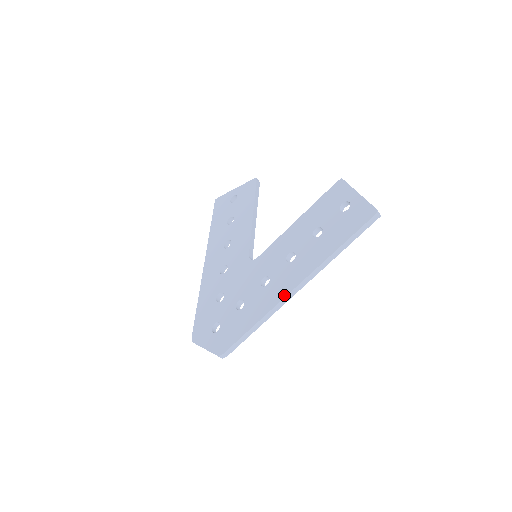
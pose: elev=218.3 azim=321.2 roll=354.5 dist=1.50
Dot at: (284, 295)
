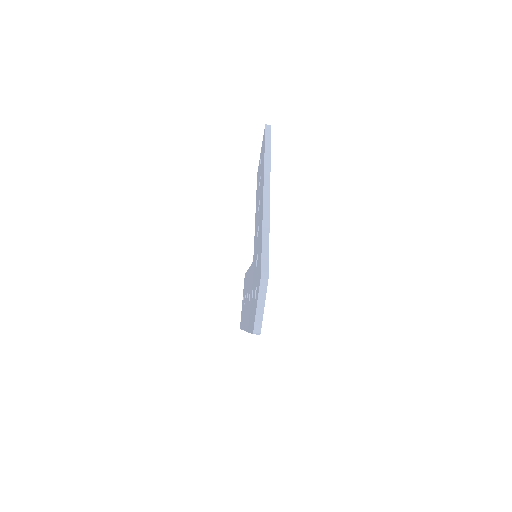
Dot at: (262, 200)
